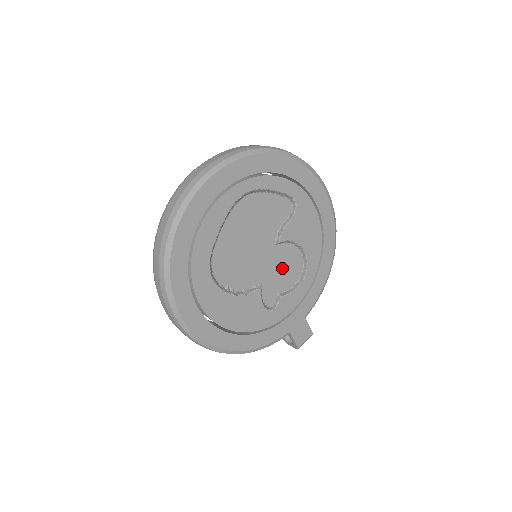
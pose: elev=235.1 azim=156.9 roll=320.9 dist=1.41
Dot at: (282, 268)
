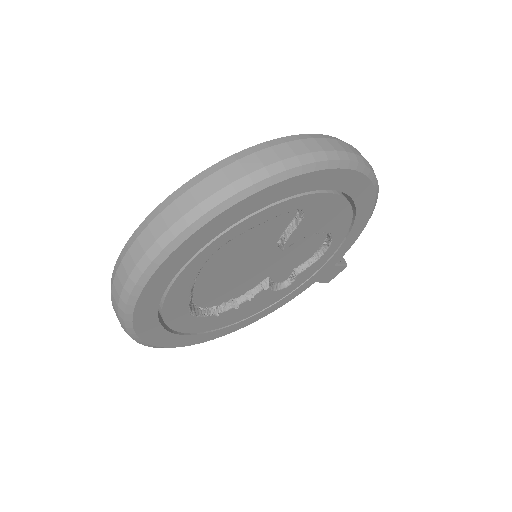
Dot at: (295, 254)
